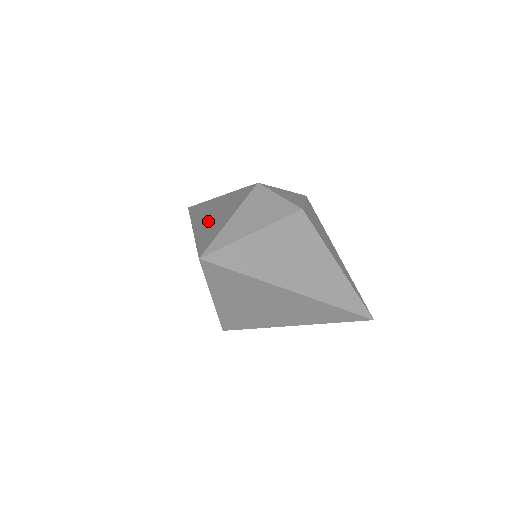
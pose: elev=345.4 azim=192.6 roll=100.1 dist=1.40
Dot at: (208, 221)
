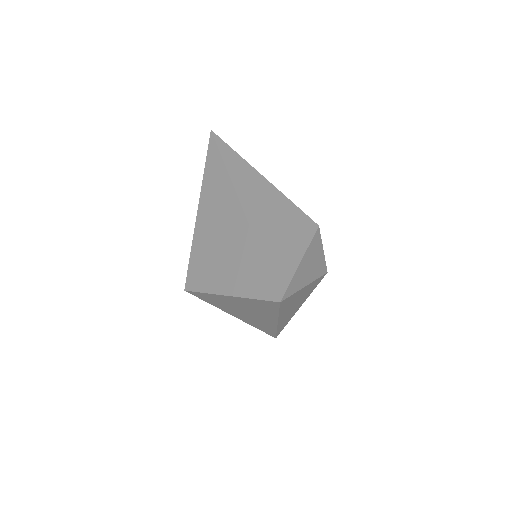
Dot at: (267, 225)
